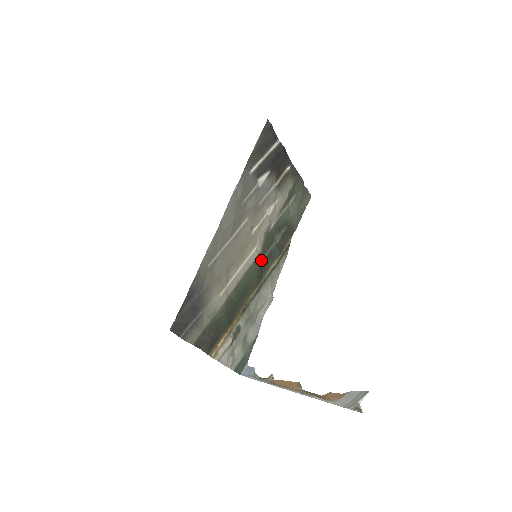
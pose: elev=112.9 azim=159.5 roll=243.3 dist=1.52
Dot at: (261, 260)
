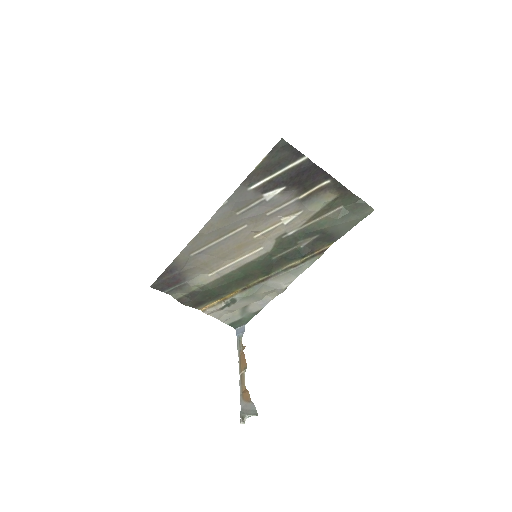
Dot at: (270, 258)
